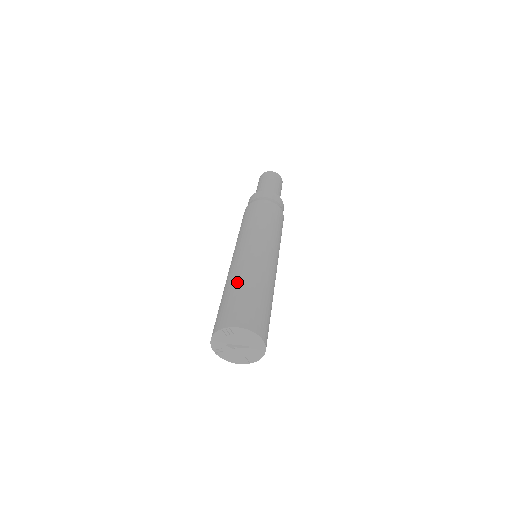
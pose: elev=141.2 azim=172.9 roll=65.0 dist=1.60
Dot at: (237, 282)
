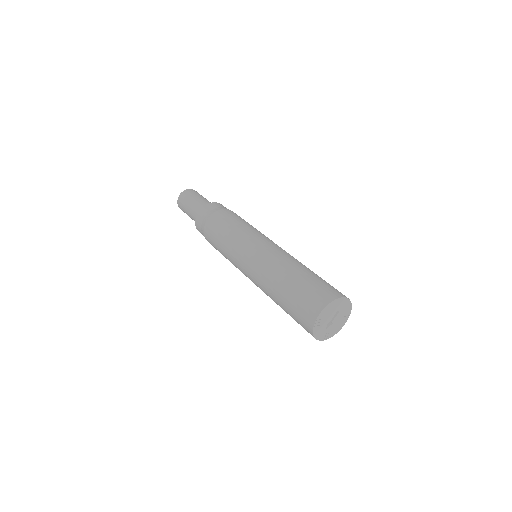
Dot at: (277, 290)
